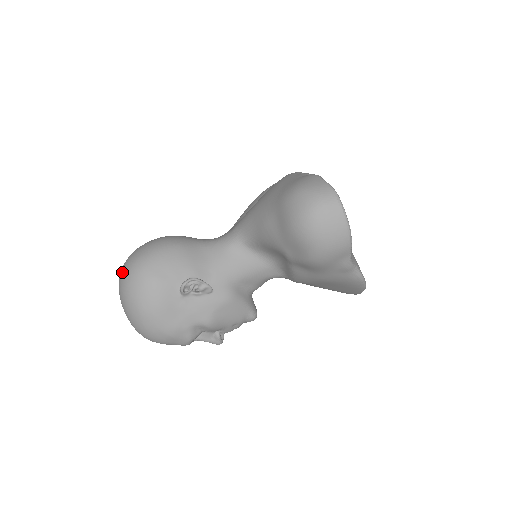
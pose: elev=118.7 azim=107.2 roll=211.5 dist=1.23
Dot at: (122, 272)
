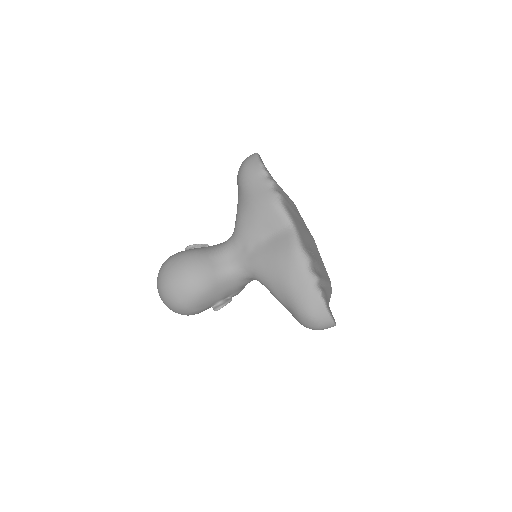
Dot at: (166, 301)
